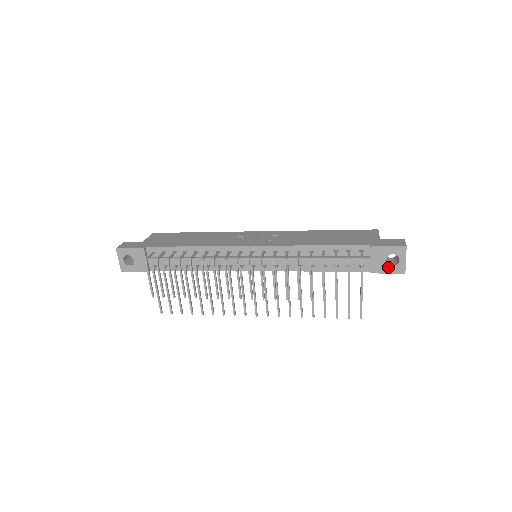
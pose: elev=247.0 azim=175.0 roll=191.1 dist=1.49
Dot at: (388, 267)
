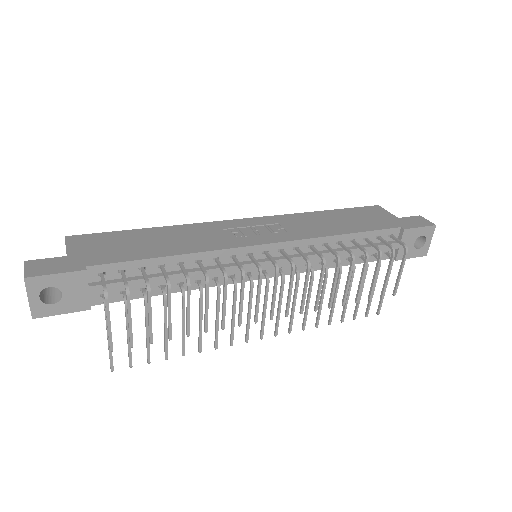
Dot at: (414, 251)
